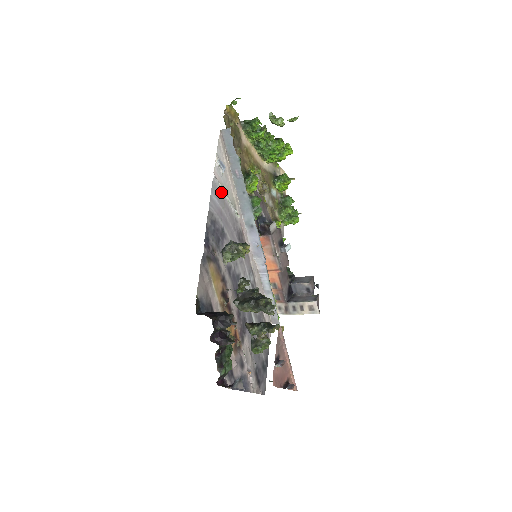
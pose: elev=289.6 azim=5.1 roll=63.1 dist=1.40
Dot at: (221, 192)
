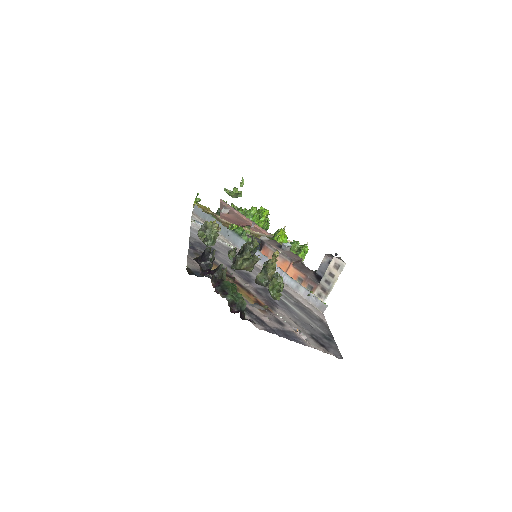
Dot at: occluded
